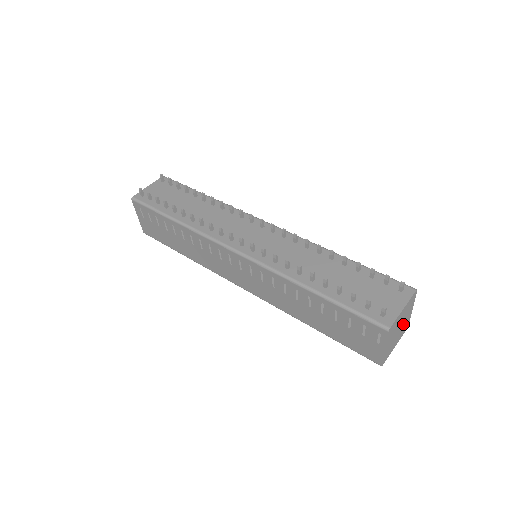
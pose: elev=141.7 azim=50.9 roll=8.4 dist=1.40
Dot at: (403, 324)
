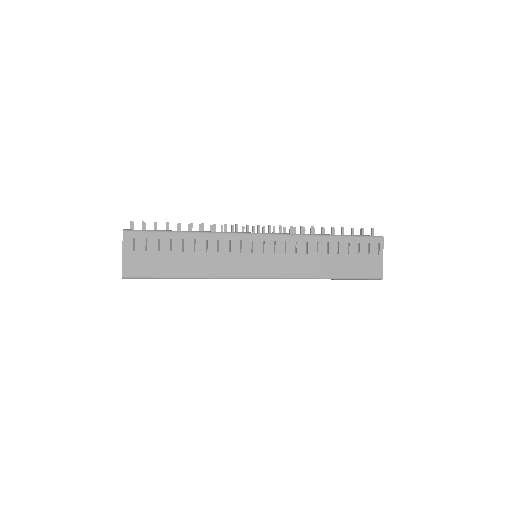
Dot at: occluded
